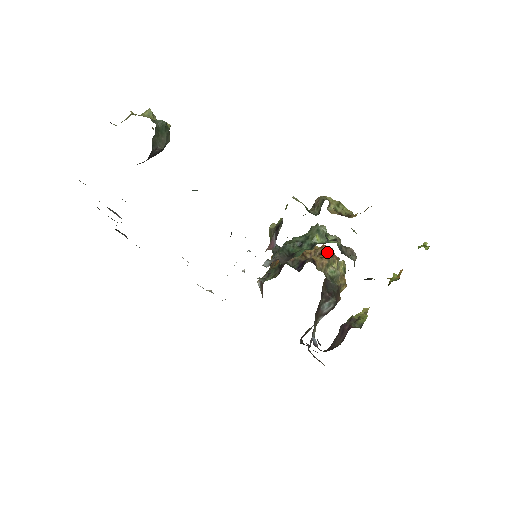
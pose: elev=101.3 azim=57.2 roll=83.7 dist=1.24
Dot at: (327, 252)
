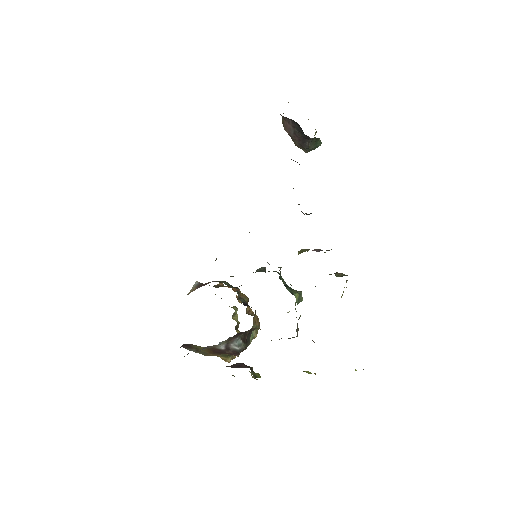
Dot at: occluded
